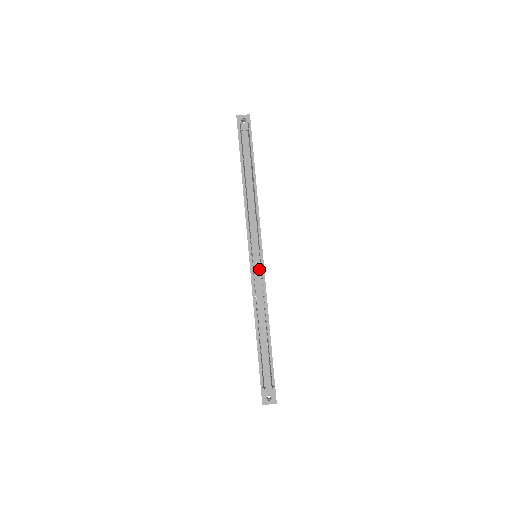
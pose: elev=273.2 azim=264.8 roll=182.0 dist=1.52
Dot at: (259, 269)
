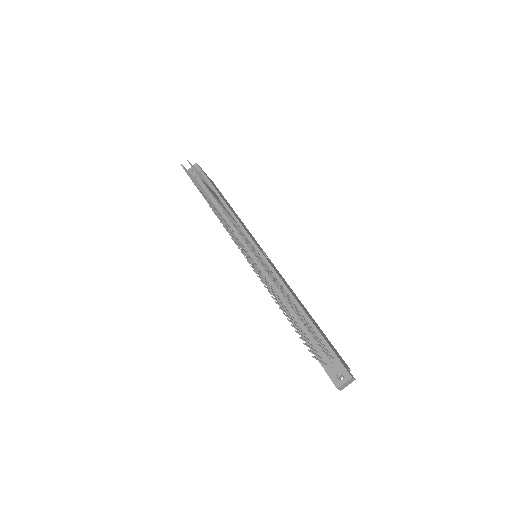
Dot at: occluded
